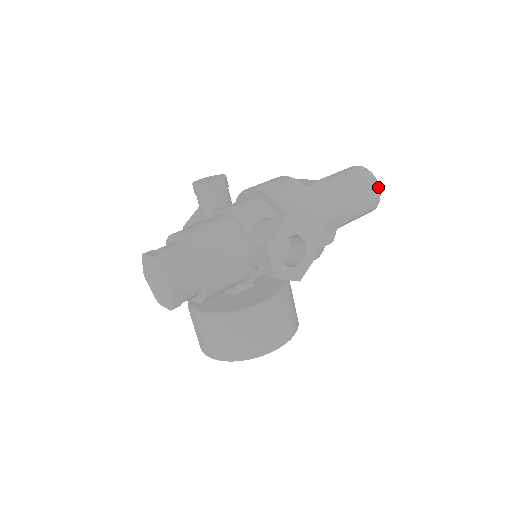
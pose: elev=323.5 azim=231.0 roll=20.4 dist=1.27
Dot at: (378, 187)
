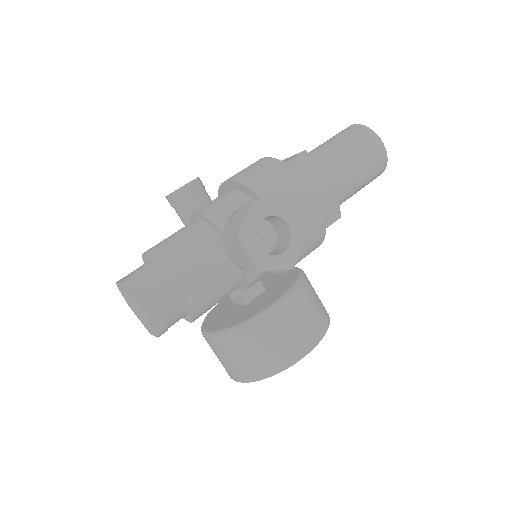
Dot at: (380, 141)
